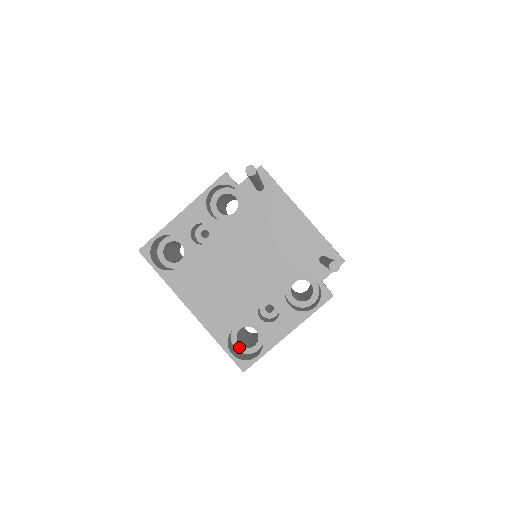
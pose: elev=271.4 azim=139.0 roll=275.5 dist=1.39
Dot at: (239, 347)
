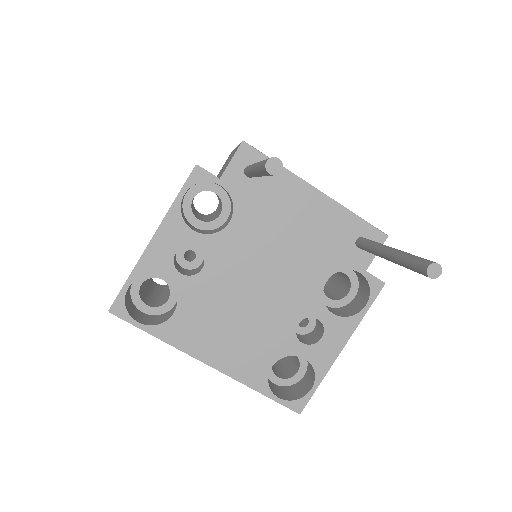
Dot at: (279, 381)
